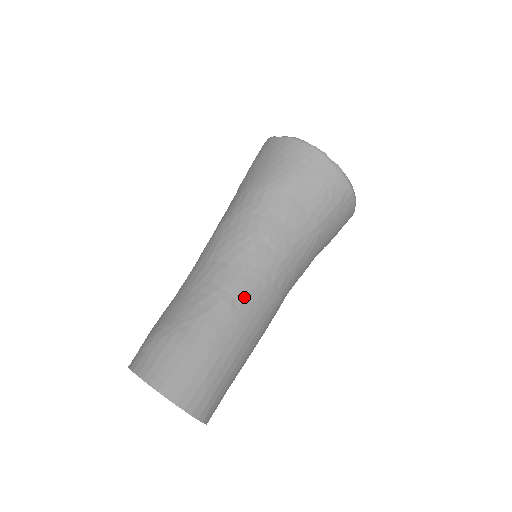
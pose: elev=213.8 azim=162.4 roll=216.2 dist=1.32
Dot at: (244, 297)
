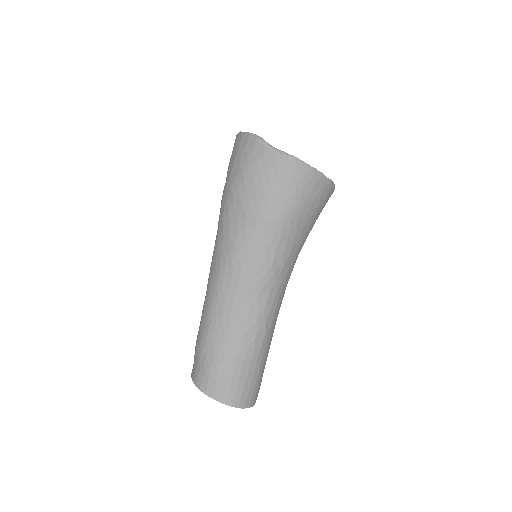
Dot at: (272, 317)
